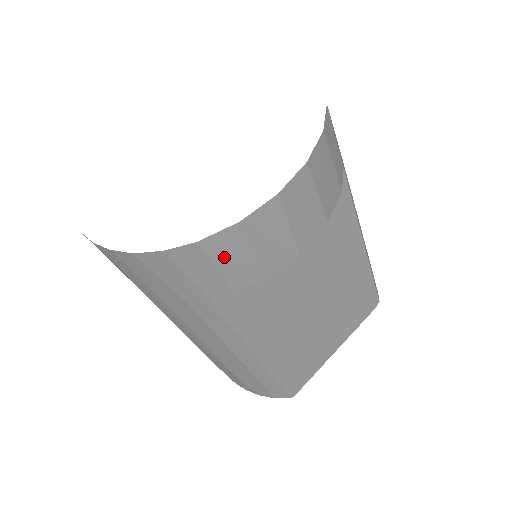
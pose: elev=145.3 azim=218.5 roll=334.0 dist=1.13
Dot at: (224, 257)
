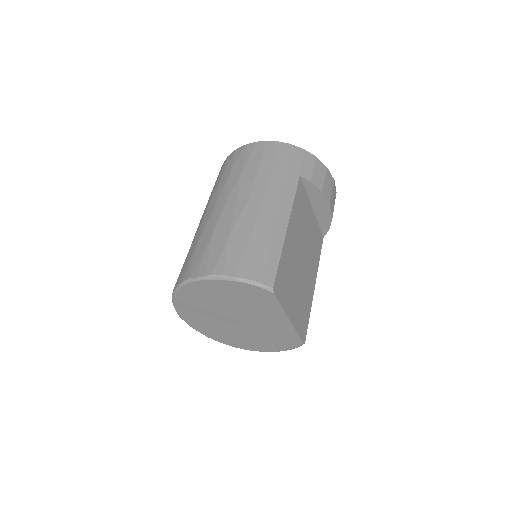
Dot at: (318, 169)
